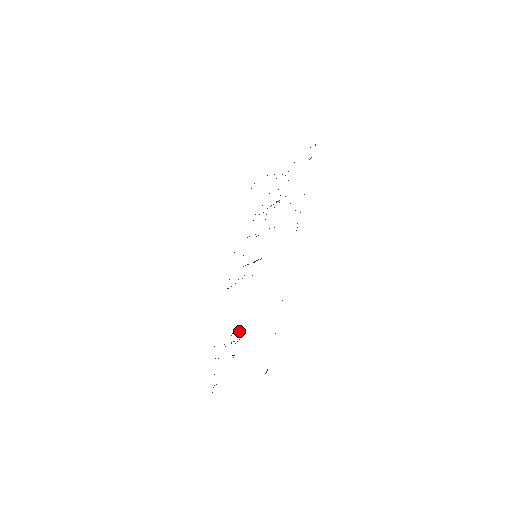
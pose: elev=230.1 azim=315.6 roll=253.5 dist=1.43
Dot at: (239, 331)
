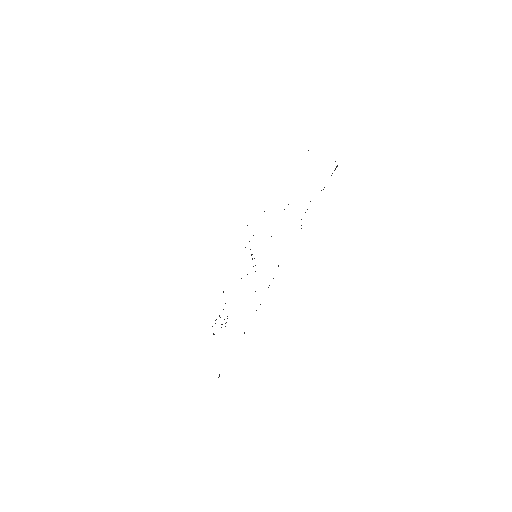
Dot at: occluded
